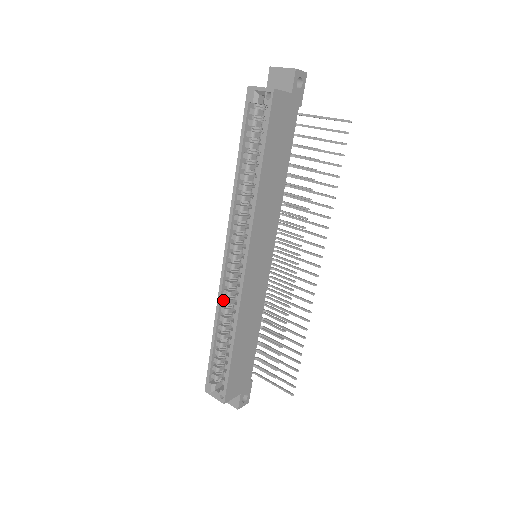
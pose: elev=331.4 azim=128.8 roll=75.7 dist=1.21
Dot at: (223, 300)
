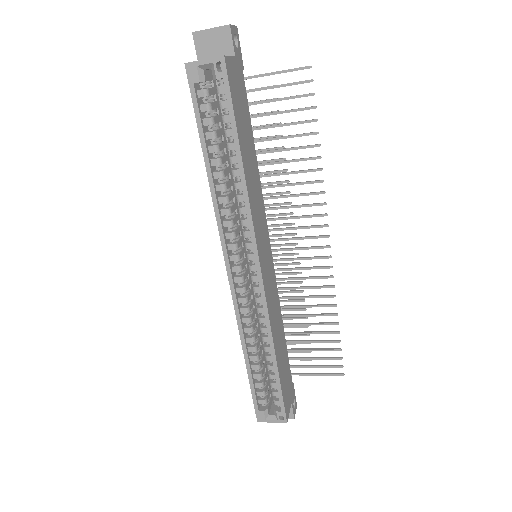
Dot at: (243, 320)
